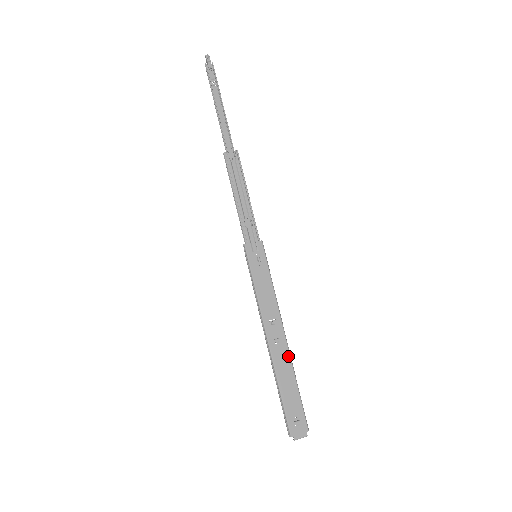
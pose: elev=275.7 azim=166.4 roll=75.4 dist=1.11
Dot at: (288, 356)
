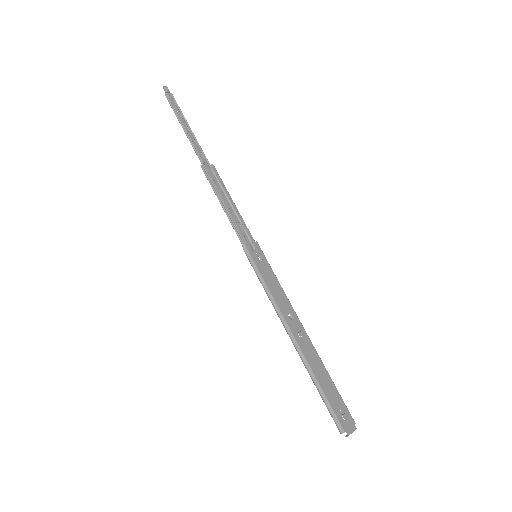
Dot at: (313, 349)
